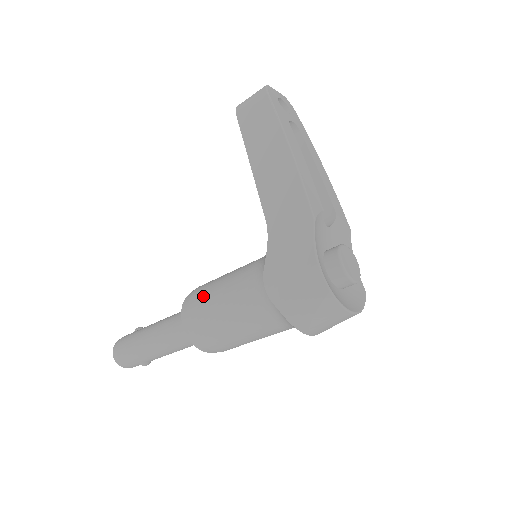
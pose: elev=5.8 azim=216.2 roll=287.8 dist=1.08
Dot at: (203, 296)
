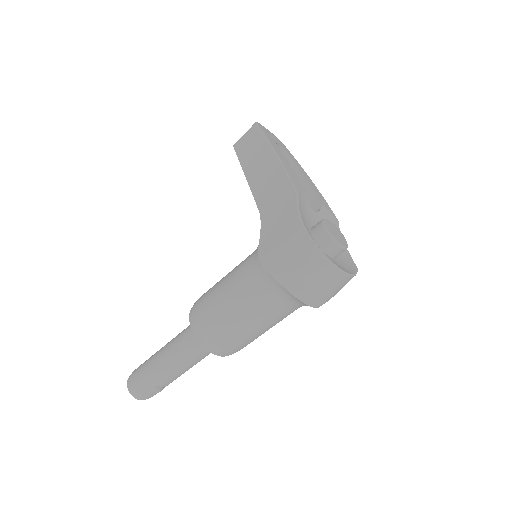
Dot at: (208, 293)
